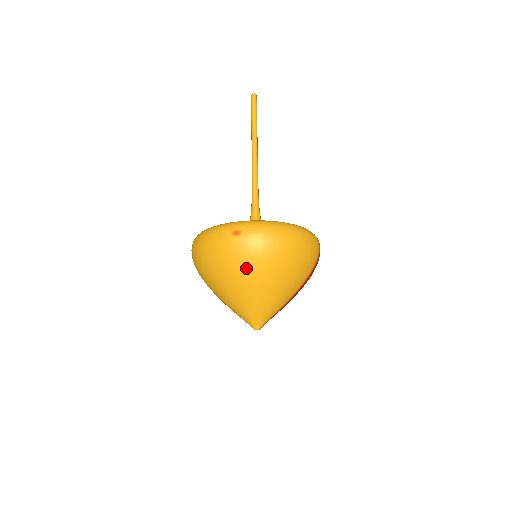
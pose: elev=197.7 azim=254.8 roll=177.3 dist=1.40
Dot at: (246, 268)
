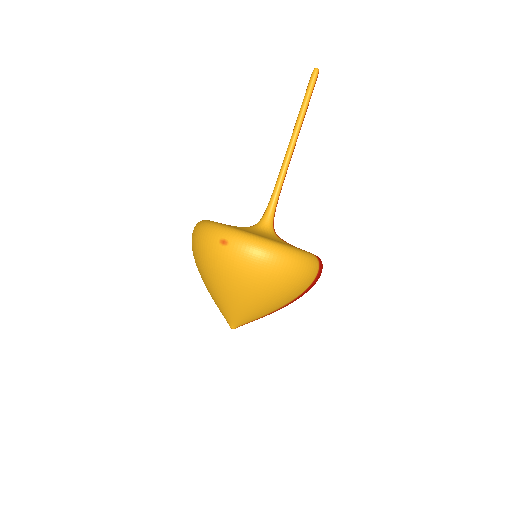
Dot at: (225, 278)
